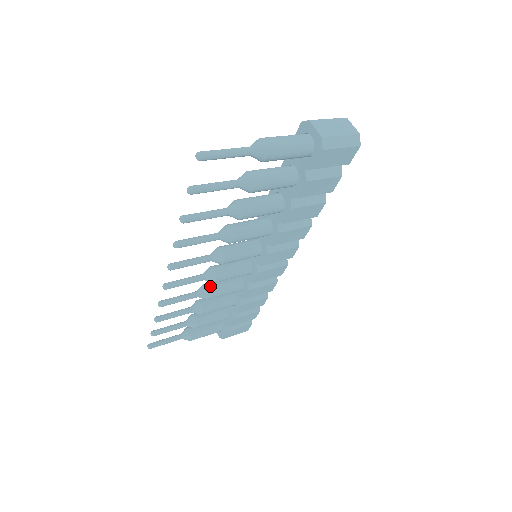
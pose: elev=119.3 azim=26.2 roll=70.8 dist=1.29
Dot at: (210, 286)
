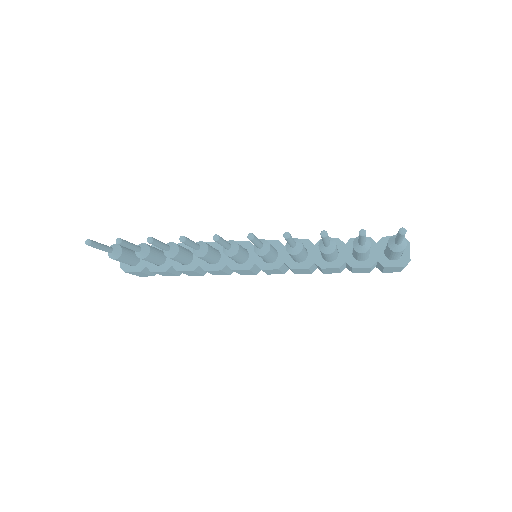
Dot at: (210, 249)
